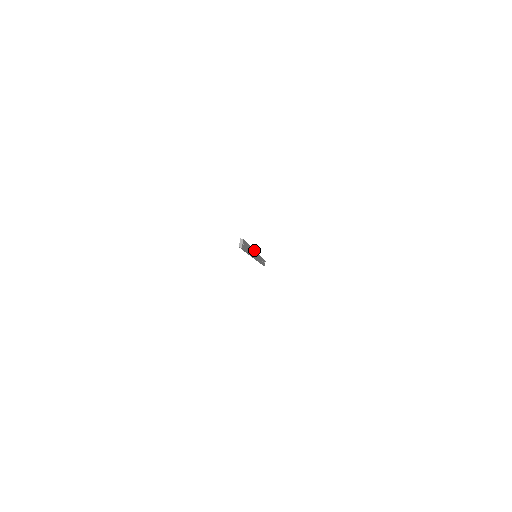
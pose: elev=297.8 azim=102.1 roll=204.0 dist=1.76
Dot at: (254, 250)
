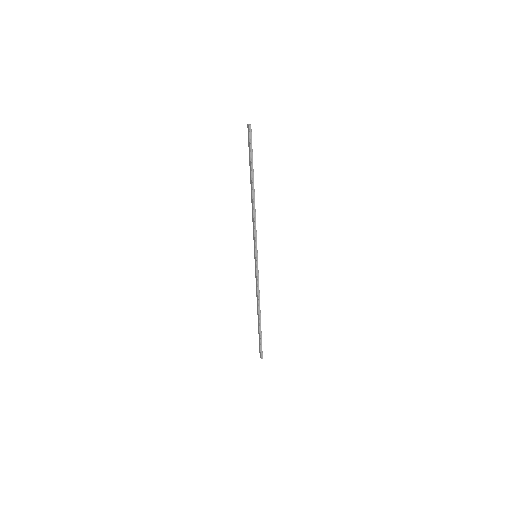
Dot at: occluded
